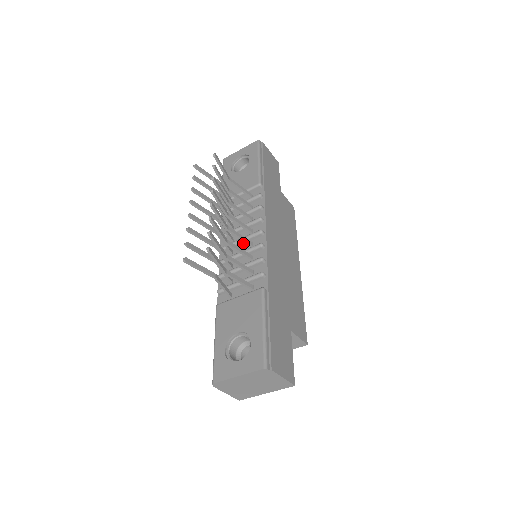
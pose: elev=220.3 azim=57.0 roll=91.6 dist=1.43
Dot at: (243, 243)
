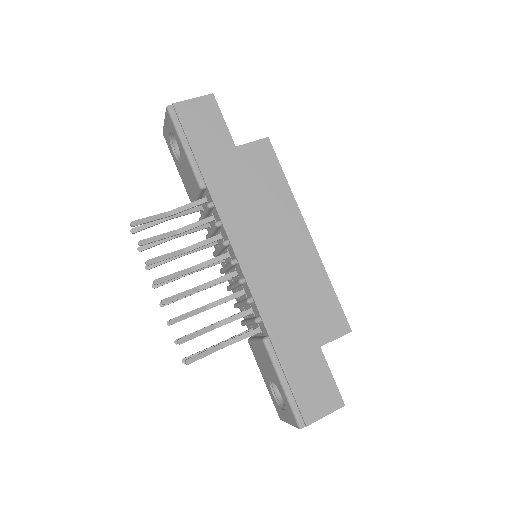
Dot at: (230, 268)
